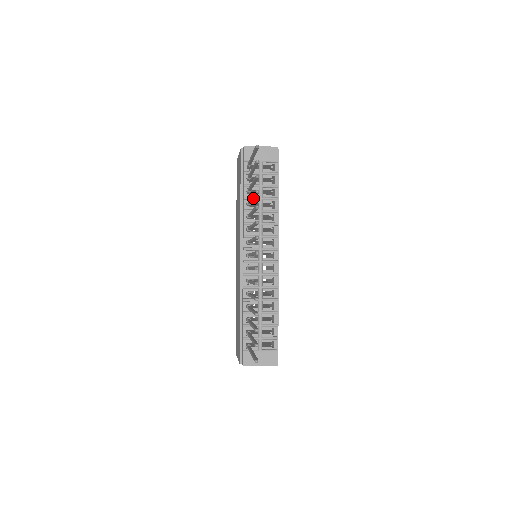
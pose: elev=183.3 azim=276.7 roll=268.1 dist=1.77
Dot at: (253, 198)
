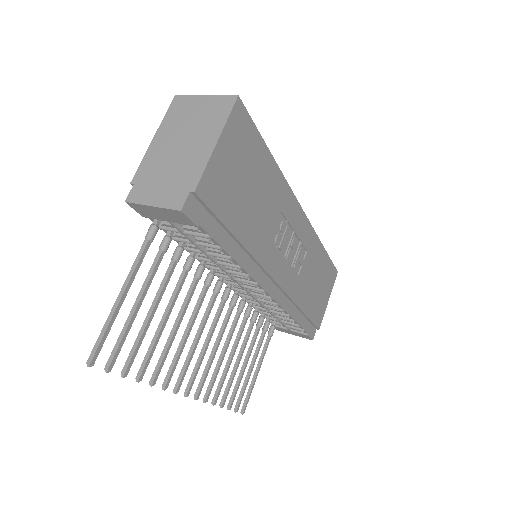
Dot at: (160, 330)
